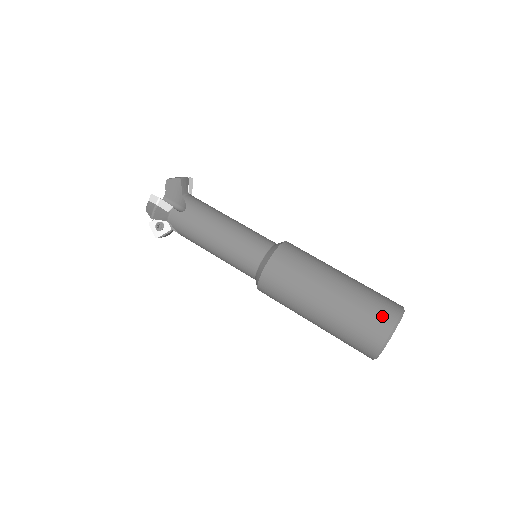
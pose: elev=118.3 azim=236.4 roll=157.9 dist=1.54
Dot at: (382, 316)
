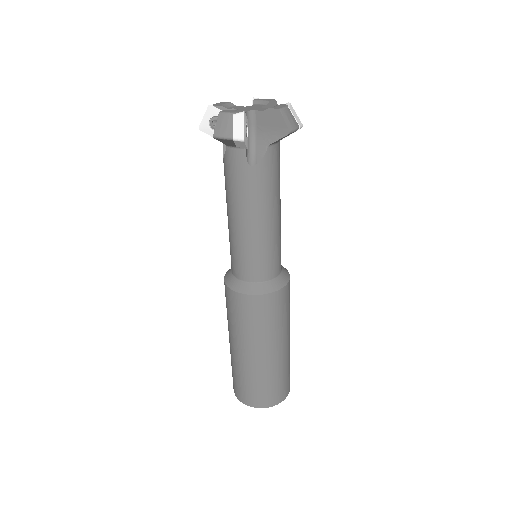
Dot at: (269, 397)
